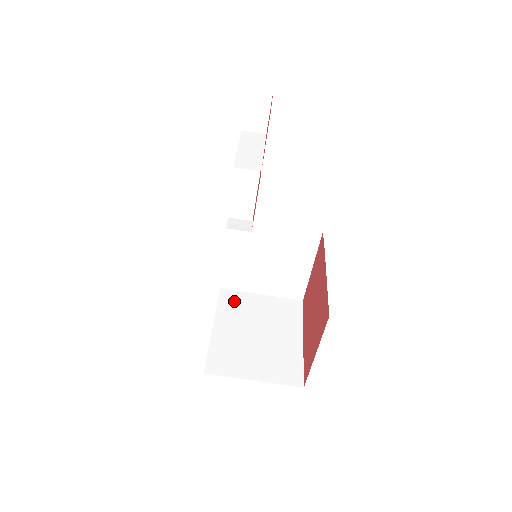
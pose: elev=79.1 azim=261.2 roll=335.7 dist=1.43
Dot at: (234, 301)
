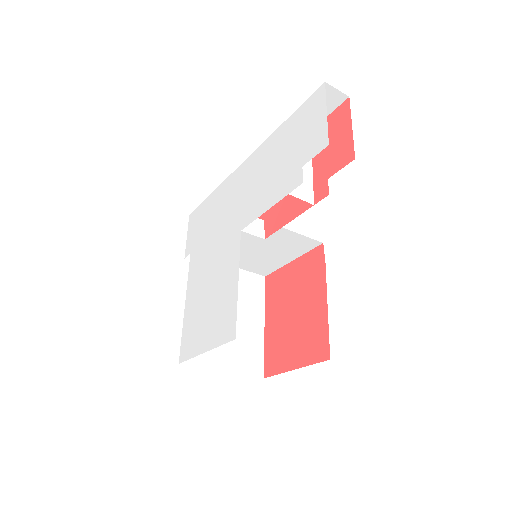
Dot at: occluded
